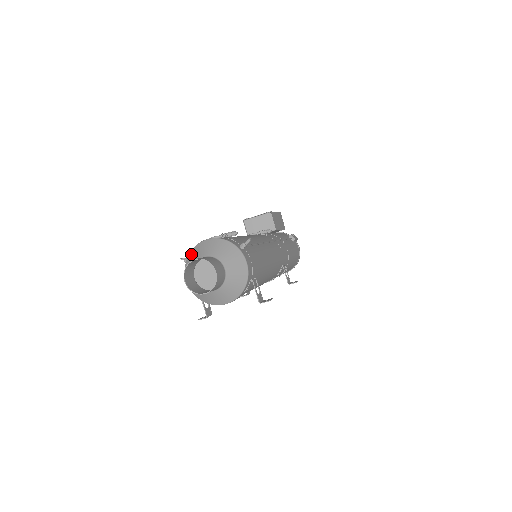
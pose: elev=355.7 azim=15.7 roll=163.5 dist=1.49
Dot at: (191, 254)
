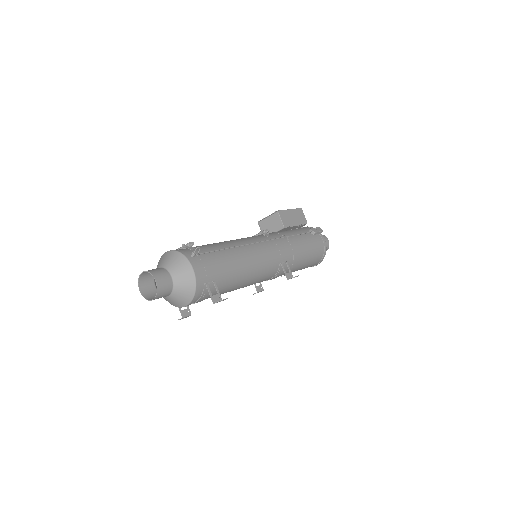
Dot at: occluded
